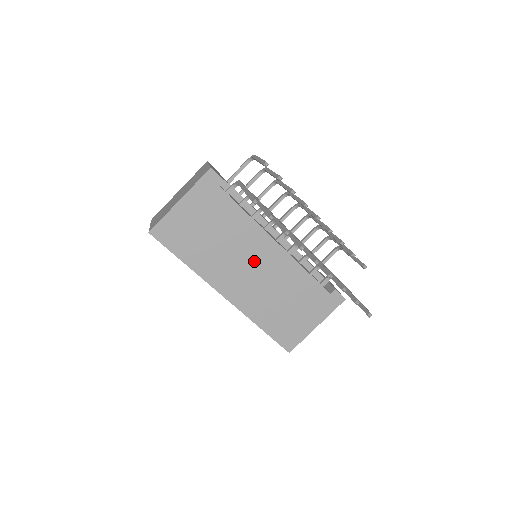
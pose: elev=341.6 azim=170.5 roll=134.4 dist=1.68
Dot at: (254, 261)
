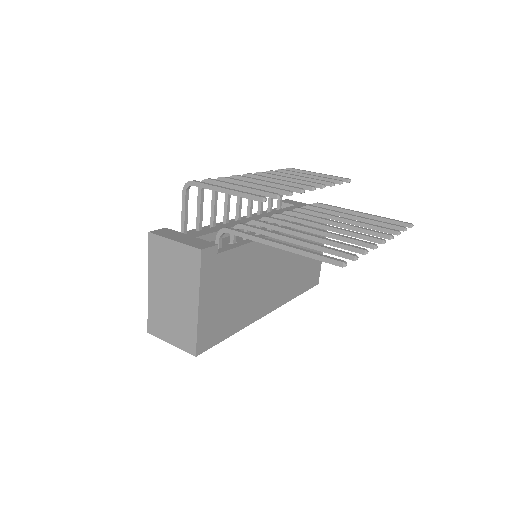
Dot at: (271, 266)
